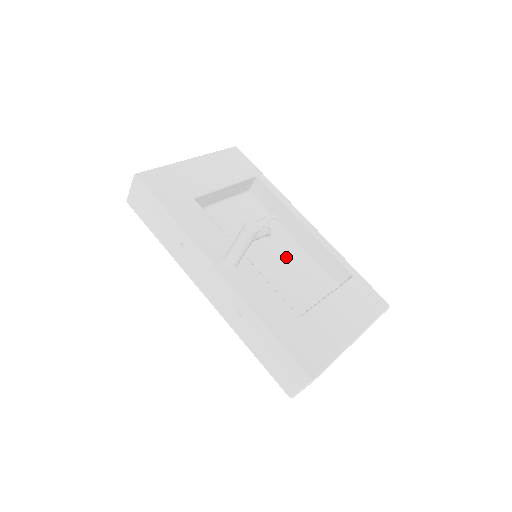
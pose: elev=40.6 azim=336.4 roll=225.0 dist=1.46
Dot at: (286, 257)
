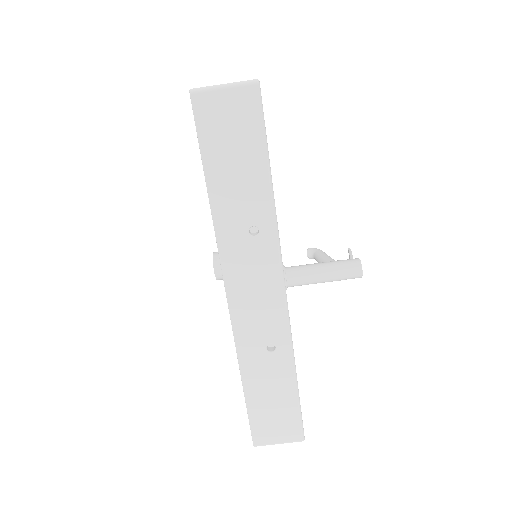
Dot at: occluded
